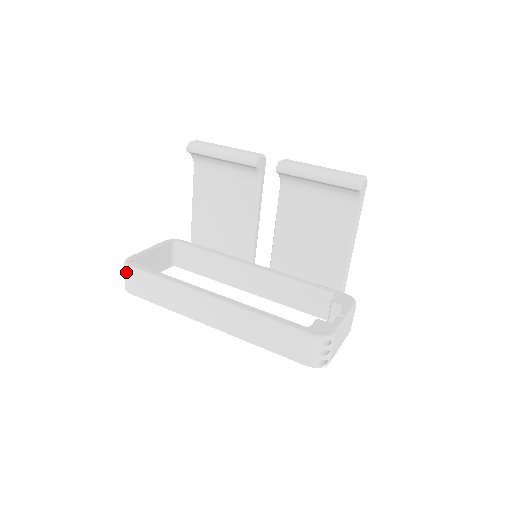
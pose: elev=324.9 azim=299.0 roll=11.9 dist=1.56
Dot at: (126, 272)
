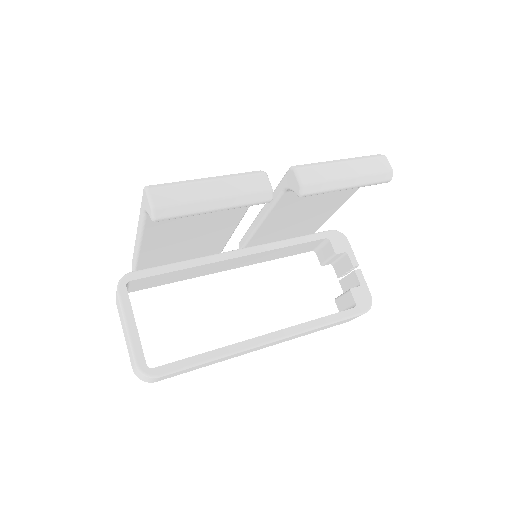
Dot at: occluded
